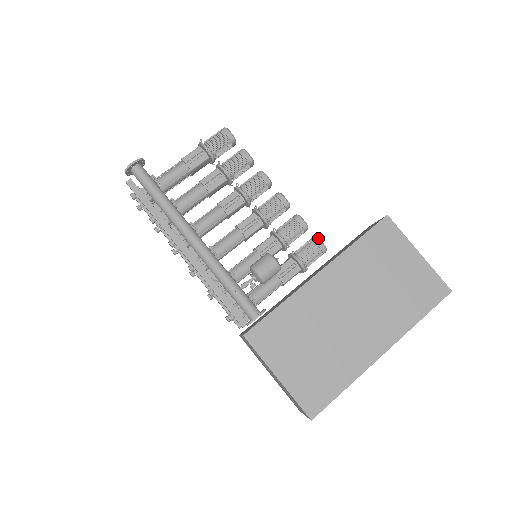
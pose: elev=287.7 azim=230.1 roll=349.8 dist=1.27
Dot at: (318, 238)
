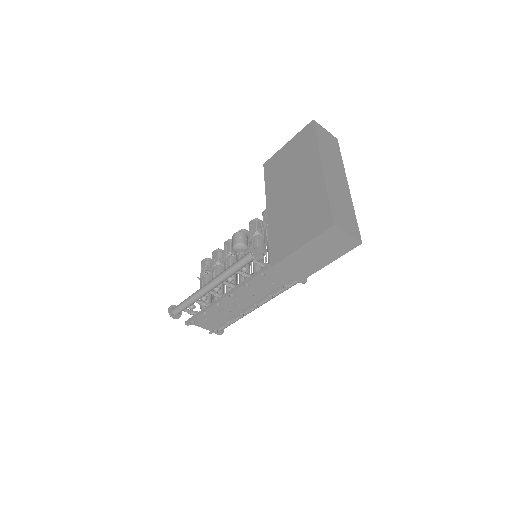
Dot at: (263, 212)
